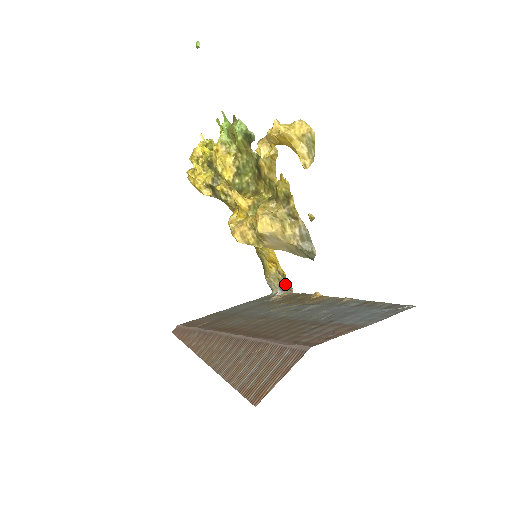
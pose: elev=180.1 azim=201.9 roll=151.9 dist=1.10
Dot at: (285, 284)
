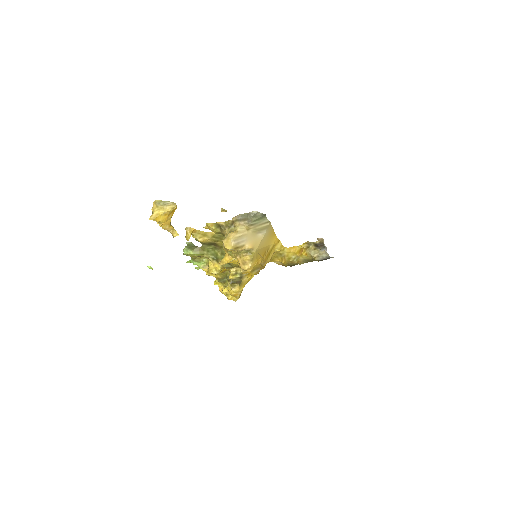
Dot at: (317, 244)
